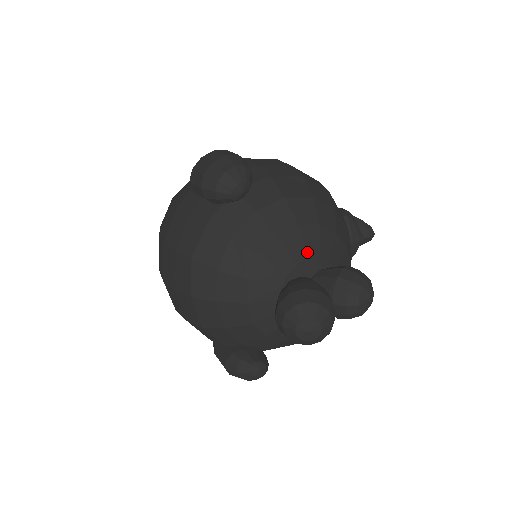
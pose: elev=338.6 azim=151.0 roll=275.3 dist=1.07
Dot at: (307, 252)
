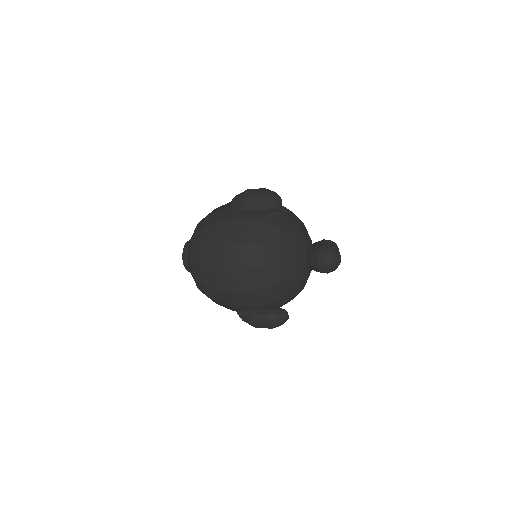
Dot at: (307, 234)
